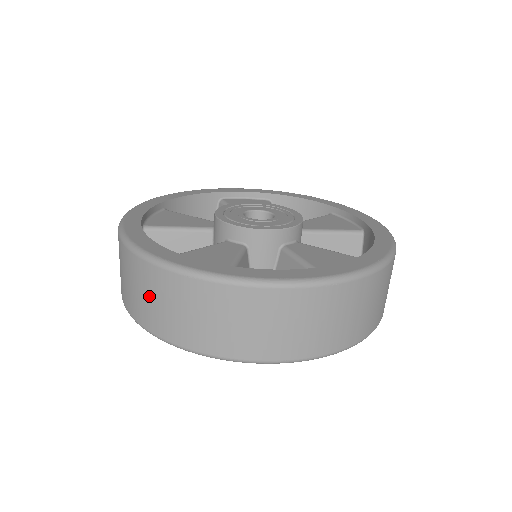
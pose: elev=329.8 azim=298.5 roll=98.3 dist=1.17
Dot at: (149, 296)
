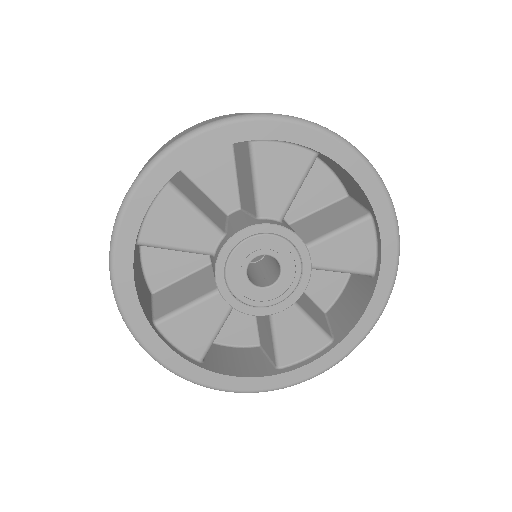
Dot at: occluded
